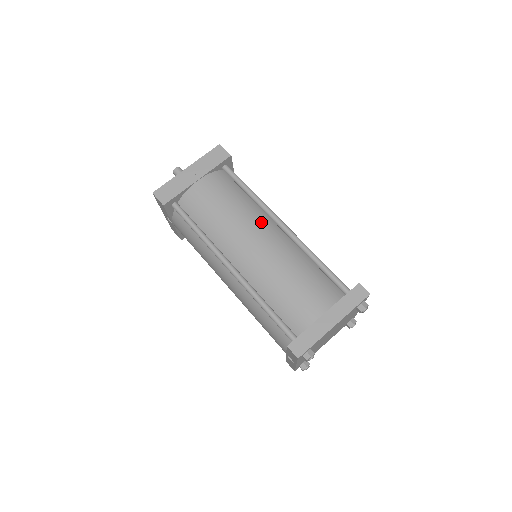
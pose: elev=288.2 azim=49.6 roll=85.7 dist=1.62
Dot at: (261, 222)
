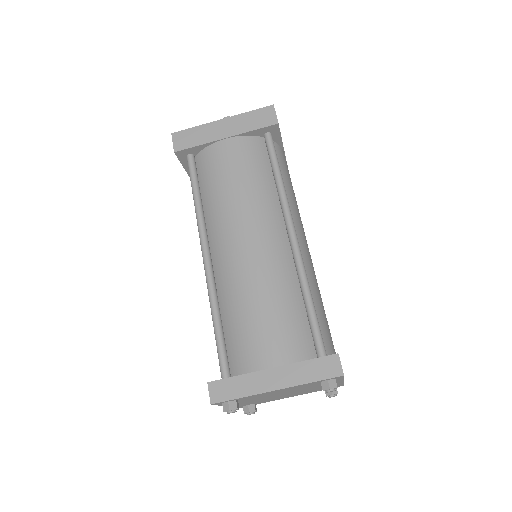
Dot at: (268, 219)
